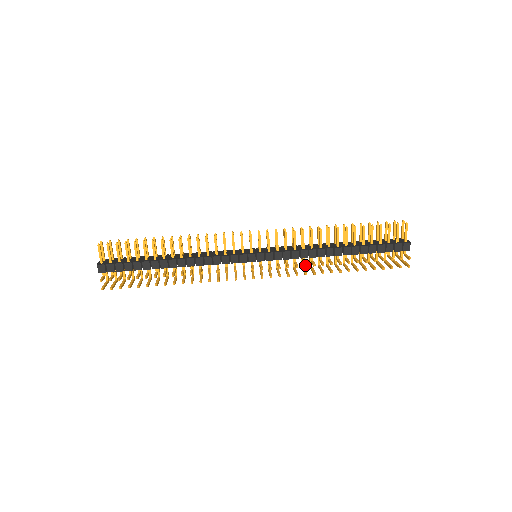
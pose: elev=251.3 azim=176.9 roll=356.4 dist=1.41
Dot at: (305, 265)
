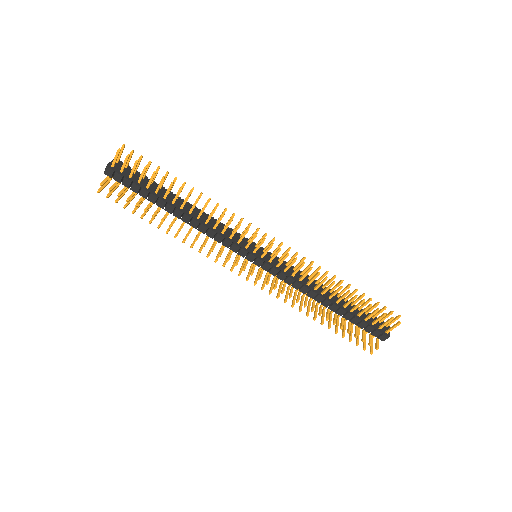
Dot at: (290, 296)
